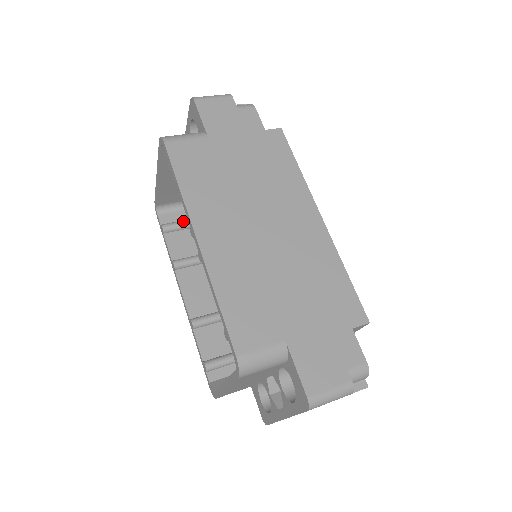
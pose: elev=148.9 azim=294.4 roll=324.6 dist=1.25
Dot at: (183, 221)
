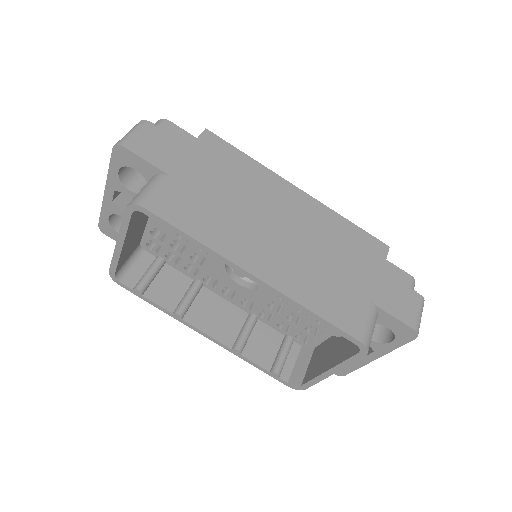
Dot at: (149, 271)
